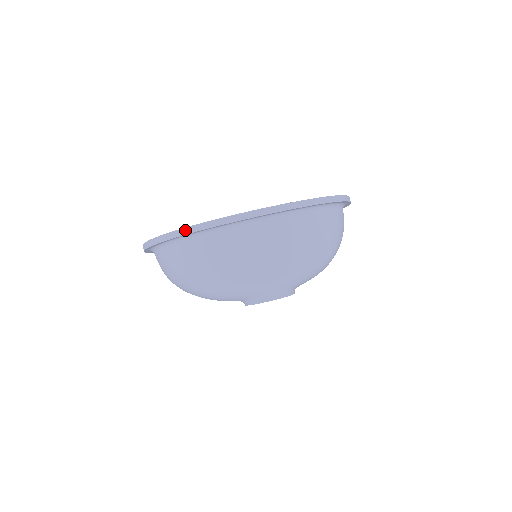
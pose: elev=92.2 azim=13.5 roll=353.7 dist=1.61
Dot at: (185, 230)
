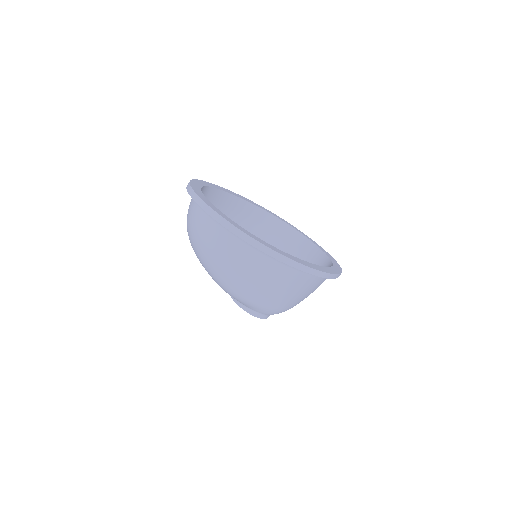
Dot at: (280, 256)
